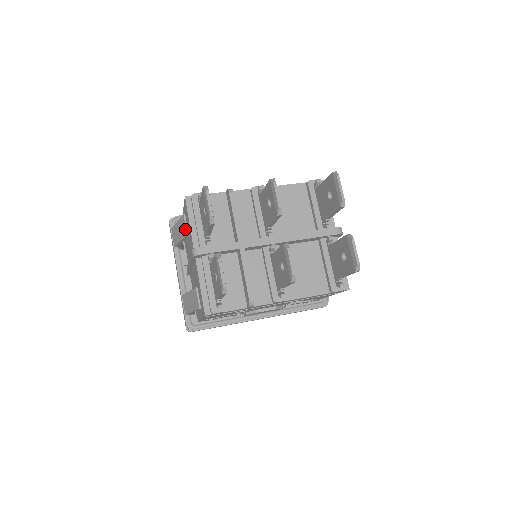
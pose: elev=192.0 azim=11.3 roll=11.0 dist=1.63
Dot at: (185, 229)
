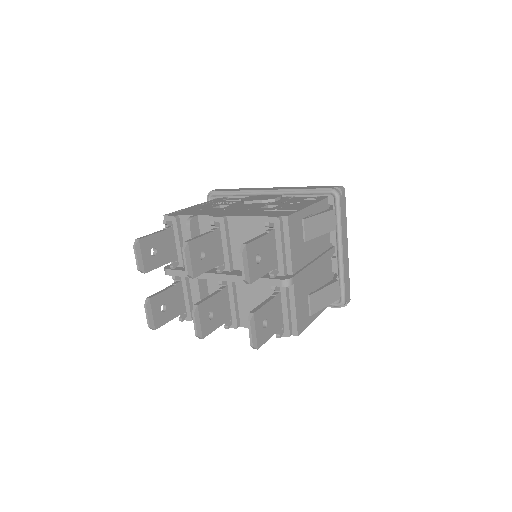
Dot at: occluded
